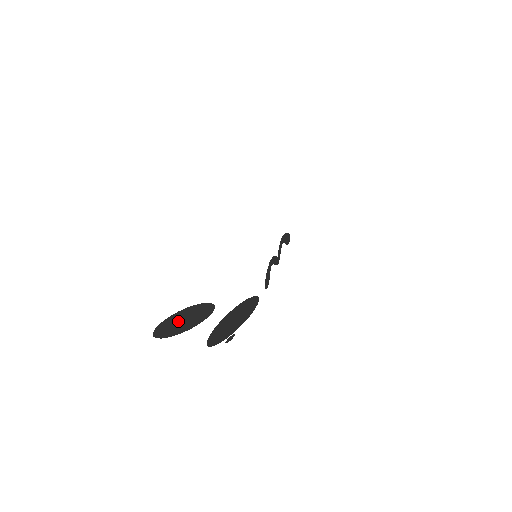
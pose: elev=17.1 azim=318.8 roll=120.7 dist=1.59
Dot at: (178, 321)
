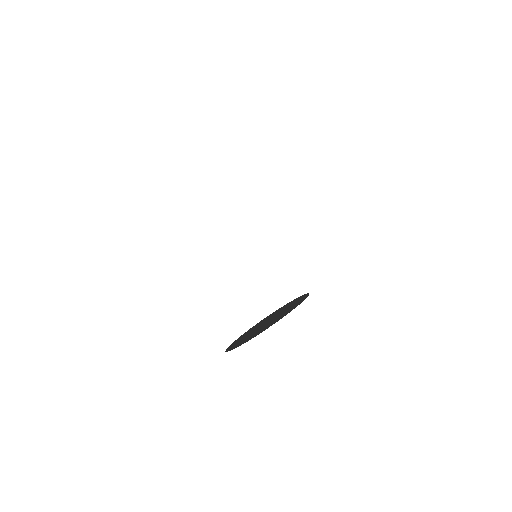
Dot at: (269, 319)
